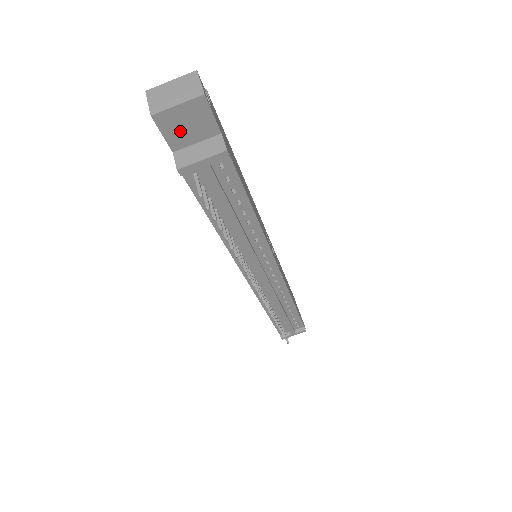
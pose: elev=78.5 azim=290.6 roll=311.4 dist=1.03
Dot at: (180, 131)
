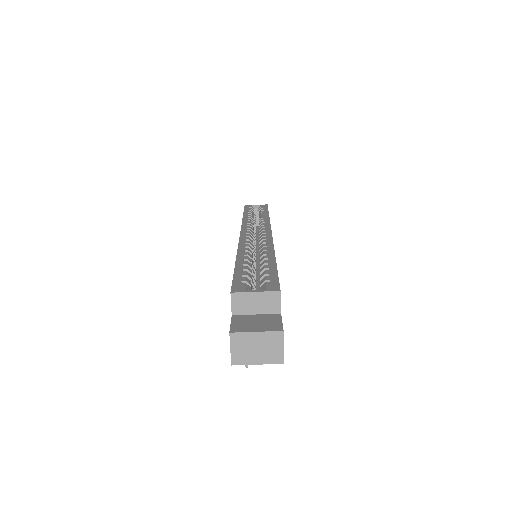
Dot at: occluded
